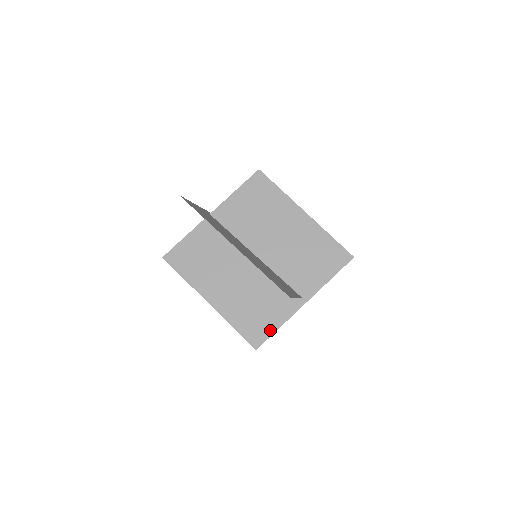
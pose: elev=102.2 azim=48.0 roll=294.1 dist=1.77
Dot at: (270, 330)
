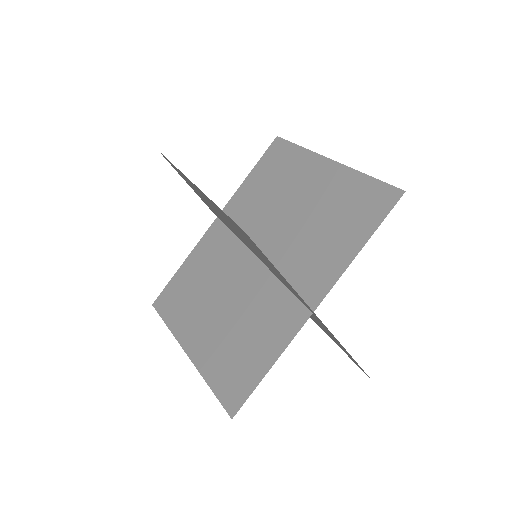
Dot at: occluded
